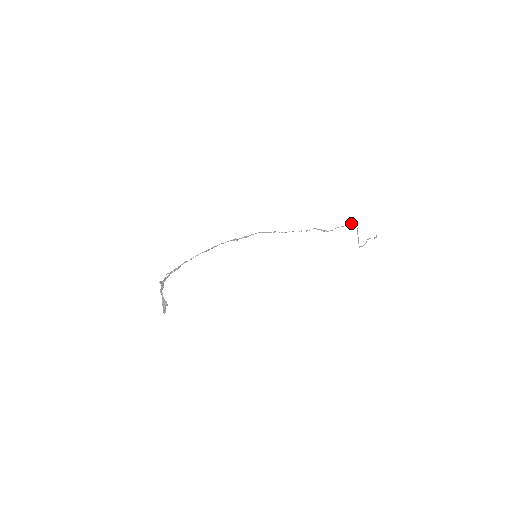
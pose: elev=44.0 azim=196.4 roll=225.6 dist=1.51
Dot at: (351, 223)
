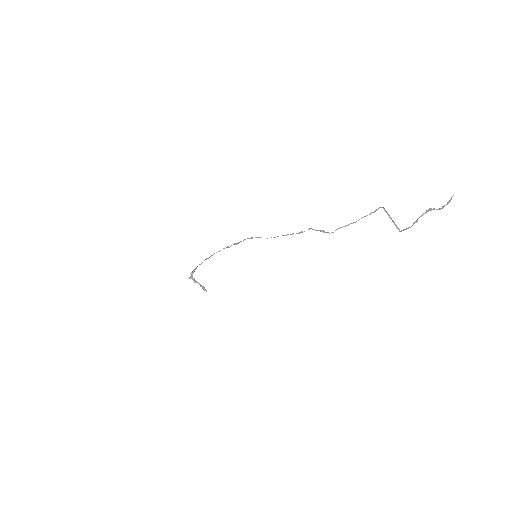
Dot at: occluded
